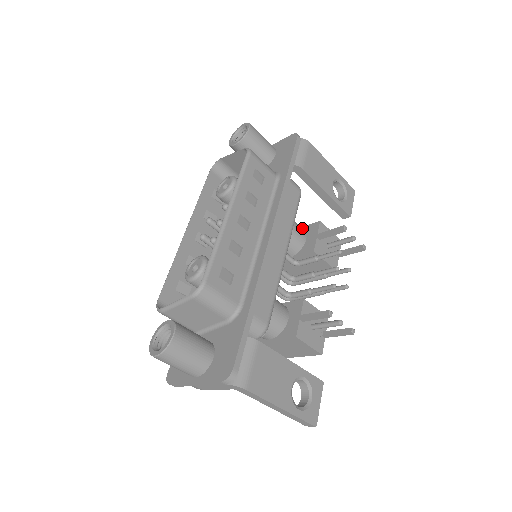
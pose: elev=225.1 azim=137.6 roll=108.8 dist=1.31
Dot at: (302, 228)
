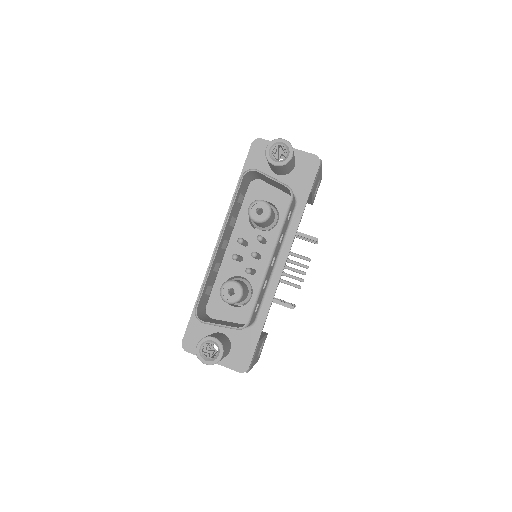
Dot at: occluded
